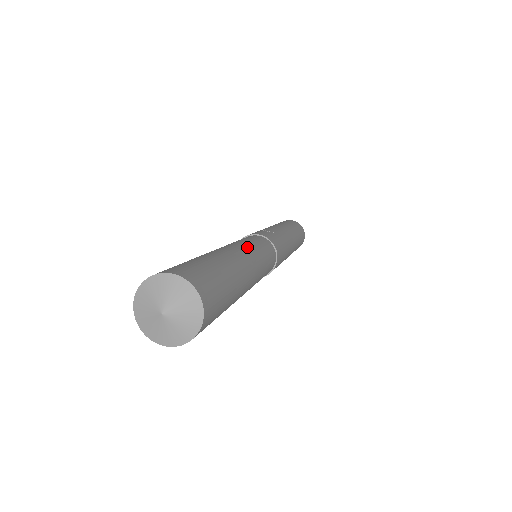
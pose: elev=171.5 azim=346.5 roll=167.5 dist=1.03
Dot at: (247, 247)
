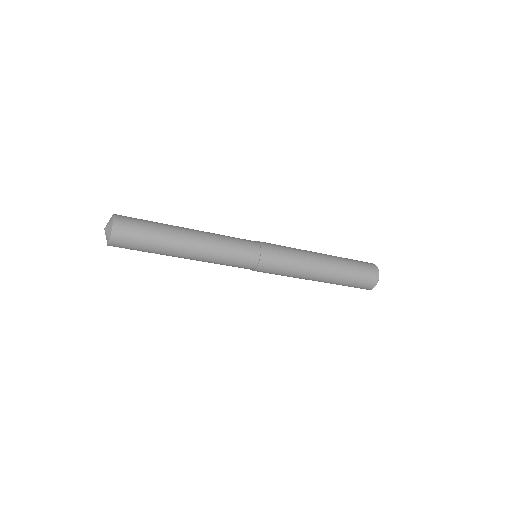
Dot at: occluded
